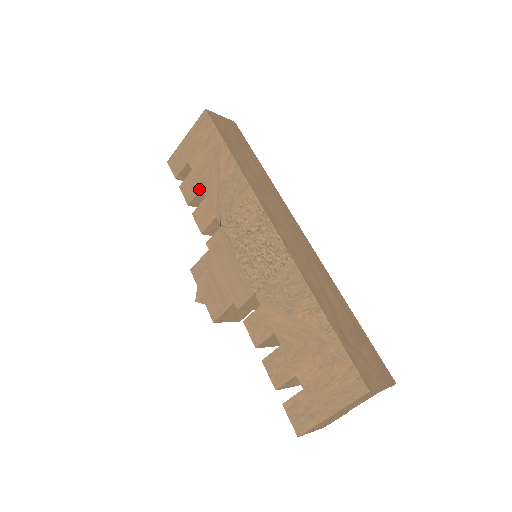
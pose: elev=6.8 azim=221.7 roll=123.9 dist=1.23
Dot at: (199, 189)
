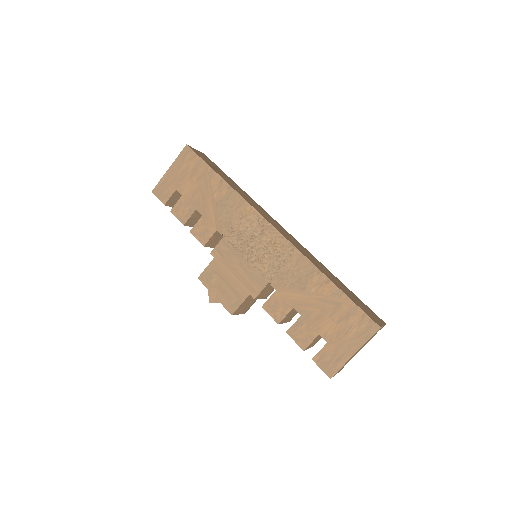
Dot at: (193, 210)
